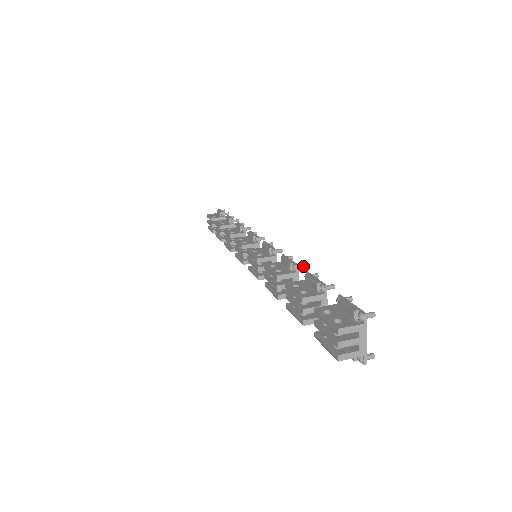
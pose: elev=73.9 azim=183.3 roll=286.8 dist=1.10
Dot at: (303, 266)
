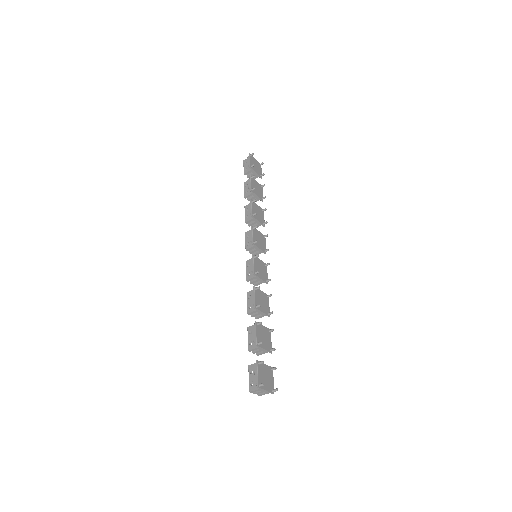
Dot at: (259, 306)
